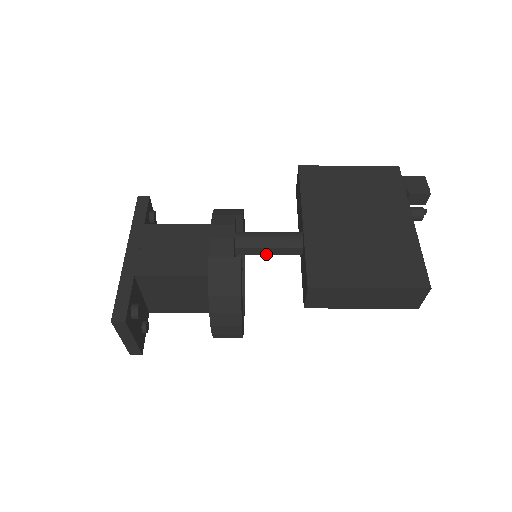
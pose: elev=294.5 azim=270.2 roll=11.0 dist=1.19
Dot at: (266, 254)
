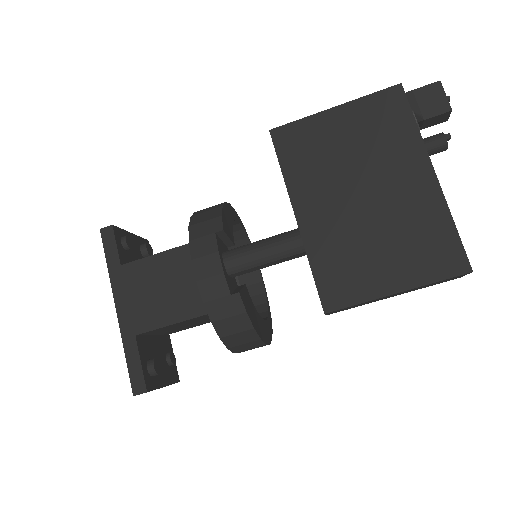
Dot at: occluded
